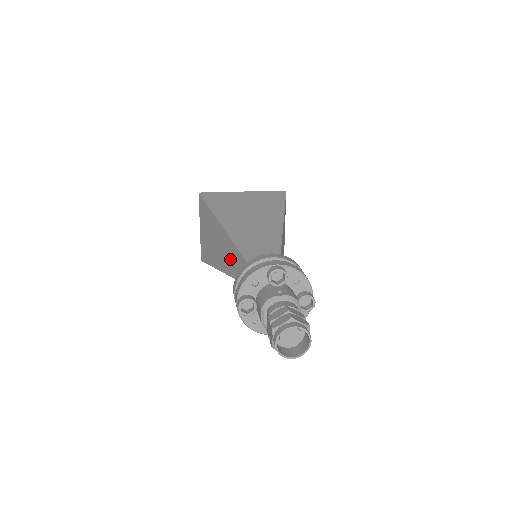
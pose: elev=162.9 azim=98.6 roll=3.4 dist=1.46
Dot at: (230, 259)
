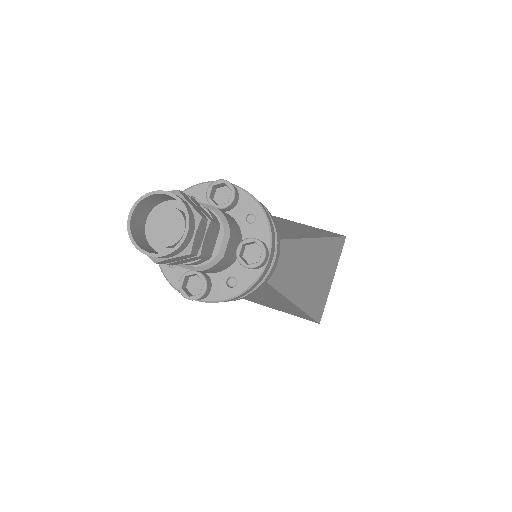
Dot at: occluded
